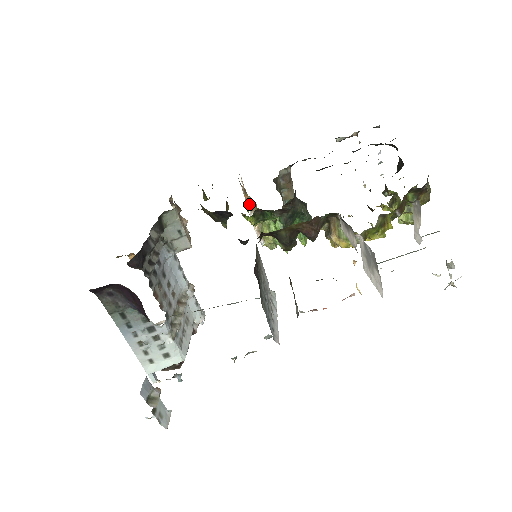
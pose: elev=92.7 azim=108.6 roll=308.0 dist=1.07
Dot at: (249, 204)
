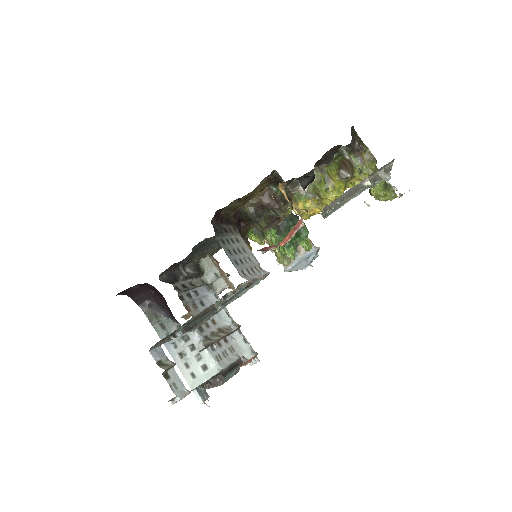
Dot at: occluded
